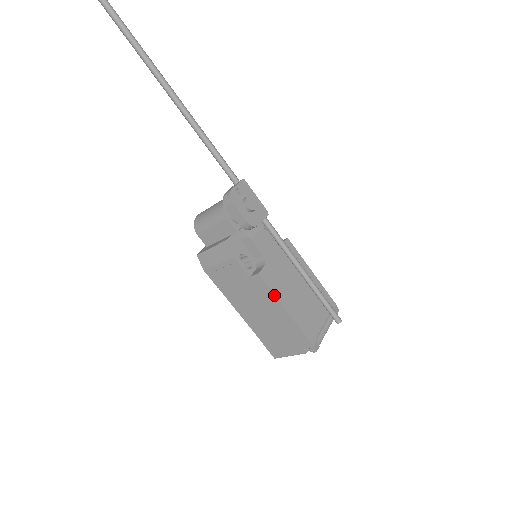
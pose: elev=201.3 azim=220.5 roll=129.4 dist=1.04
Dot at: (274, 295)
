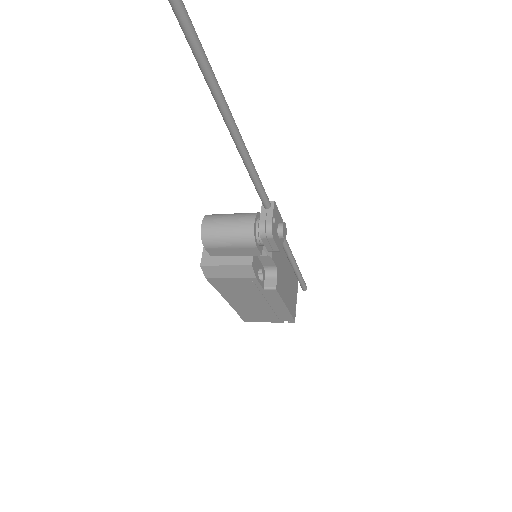
Dot at: (282, 299)
